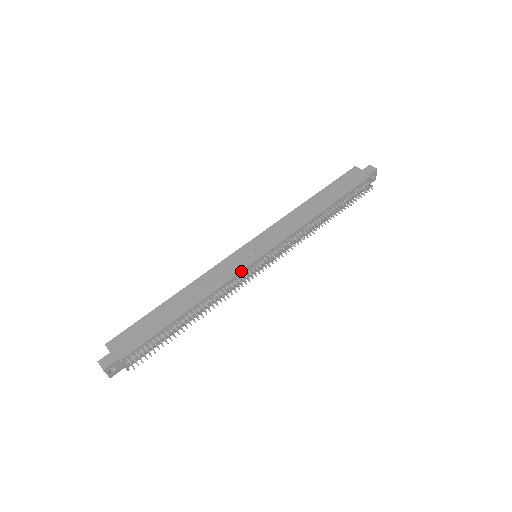
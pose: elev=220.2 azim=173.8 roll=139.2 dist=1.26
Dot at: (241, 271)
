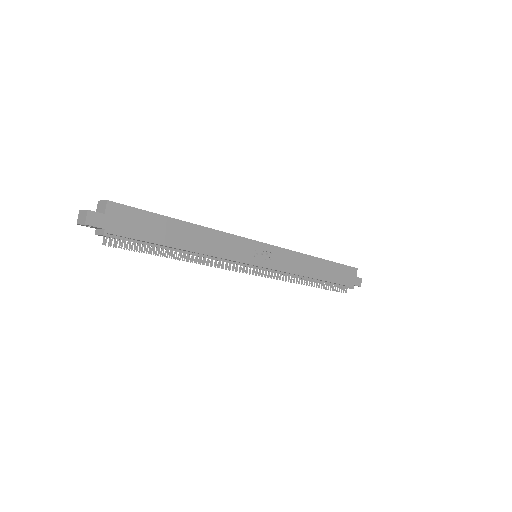
Dot at: (240, 262)
